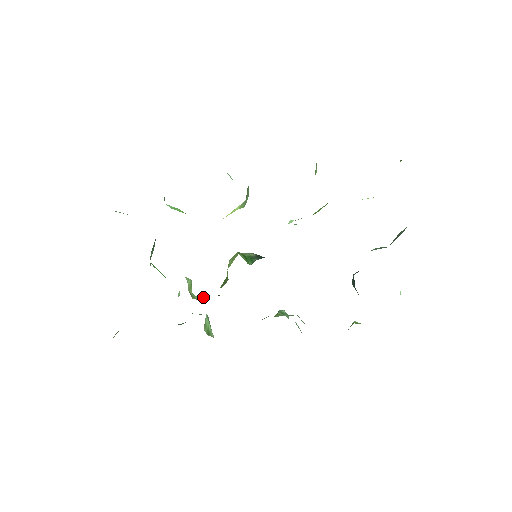
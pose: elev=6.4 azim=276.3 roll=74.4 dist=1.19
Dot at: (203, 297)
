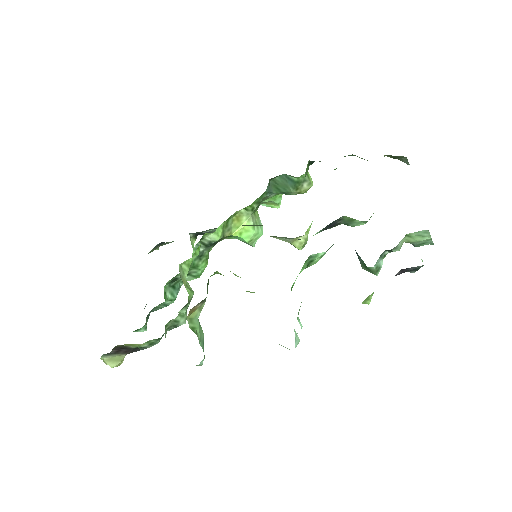
Dot at: occluded
